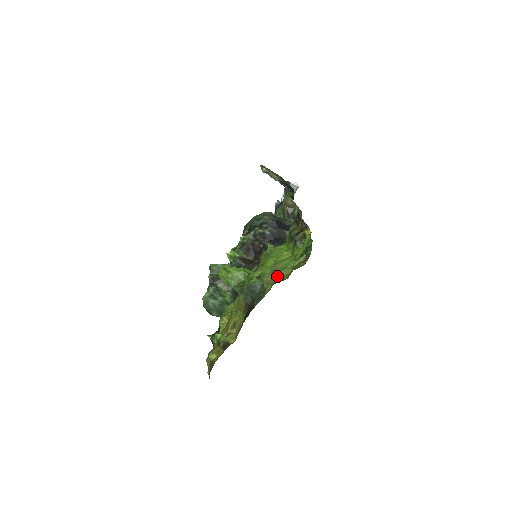
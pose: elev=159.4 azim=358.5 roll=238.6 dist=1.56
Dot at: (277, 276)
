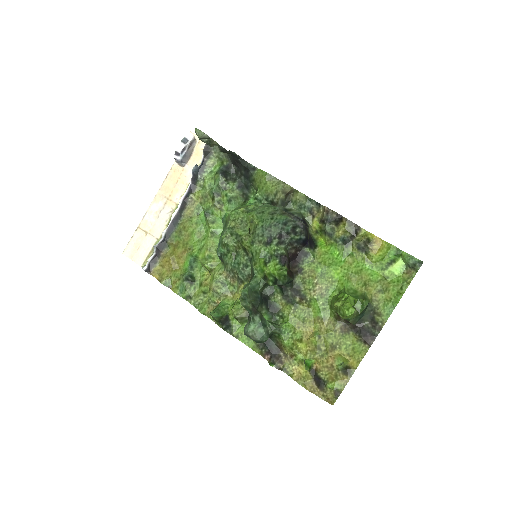
Dot at: (380, 291)
